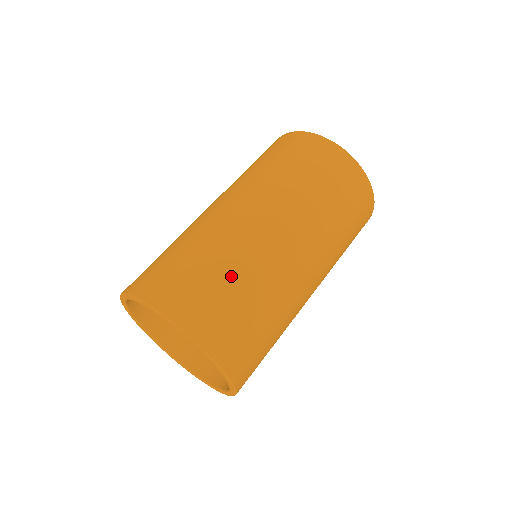
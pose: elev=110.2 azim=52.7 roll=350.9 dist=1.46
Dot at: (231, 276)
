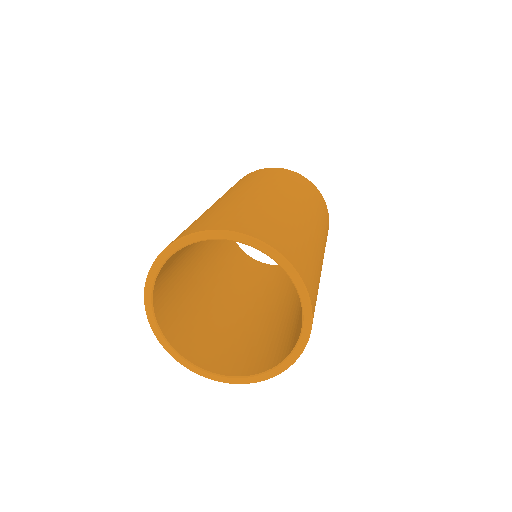
Dot at: (272, 216)
